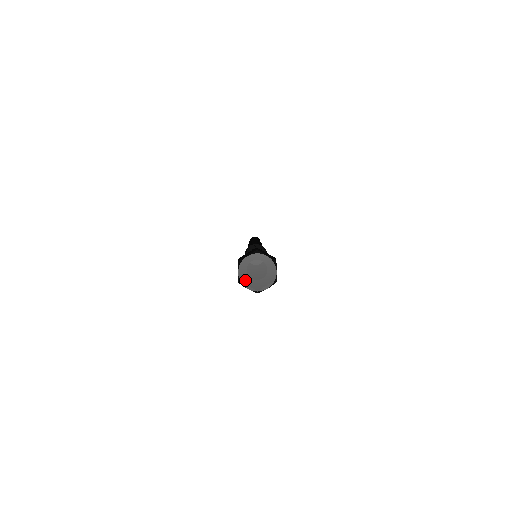
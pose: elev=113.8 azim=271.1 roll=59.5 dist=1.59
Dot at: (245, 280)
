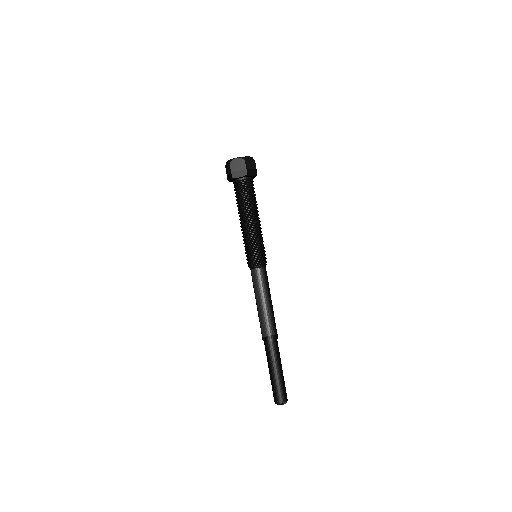
Dot at: (233, 160)
